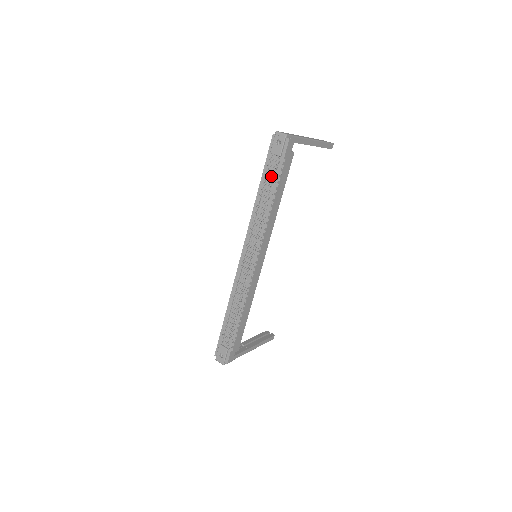
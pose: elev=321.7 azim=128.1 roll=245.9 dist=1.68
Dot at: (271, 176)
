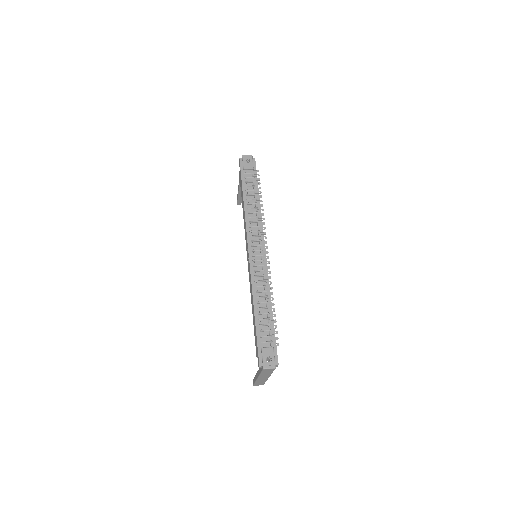
Dot at: (251, 184)
